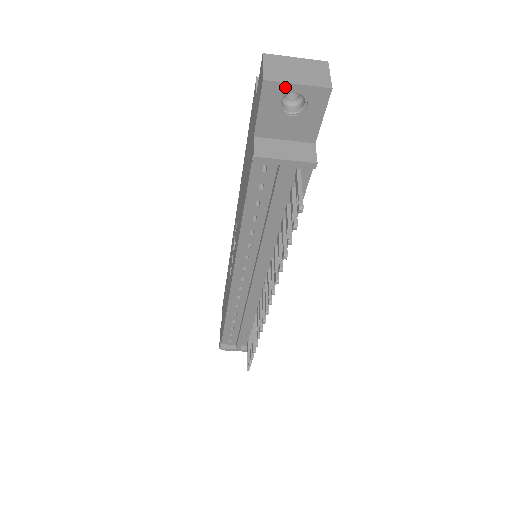
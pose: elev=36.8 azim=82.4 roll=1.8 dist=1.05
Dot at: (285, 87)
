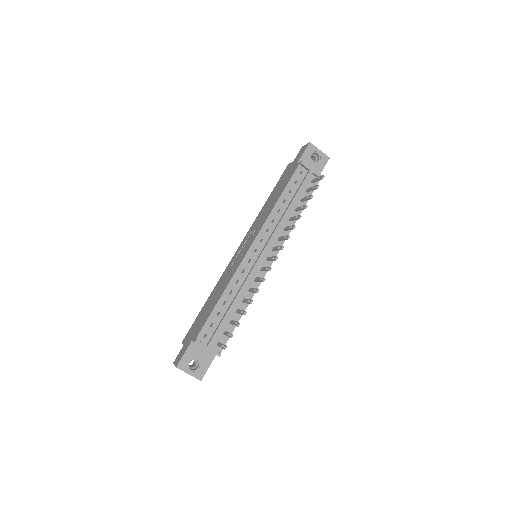
Dot at: (316, 149)
